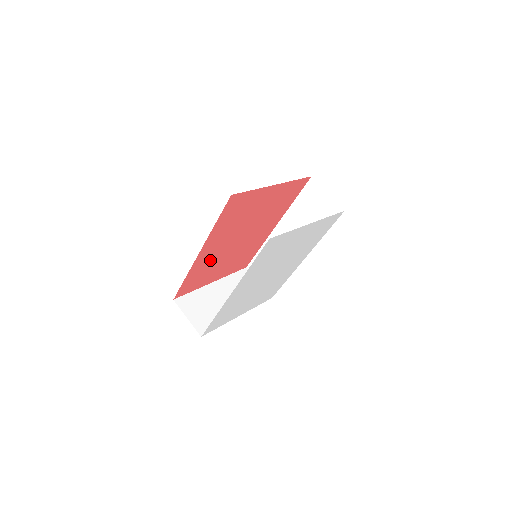
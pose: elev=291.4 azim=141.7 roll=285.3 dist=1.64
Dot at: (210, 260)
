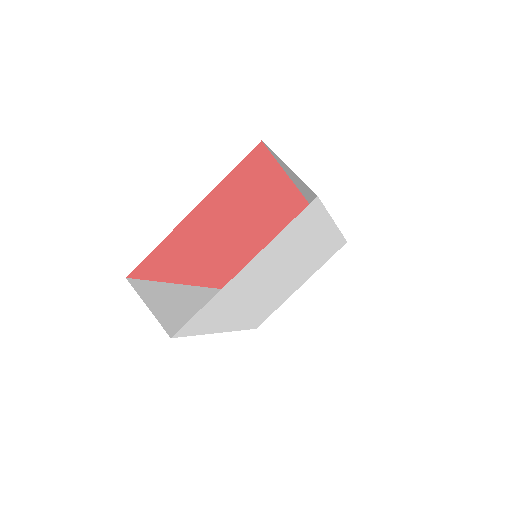
Dot at: (218, 264)
